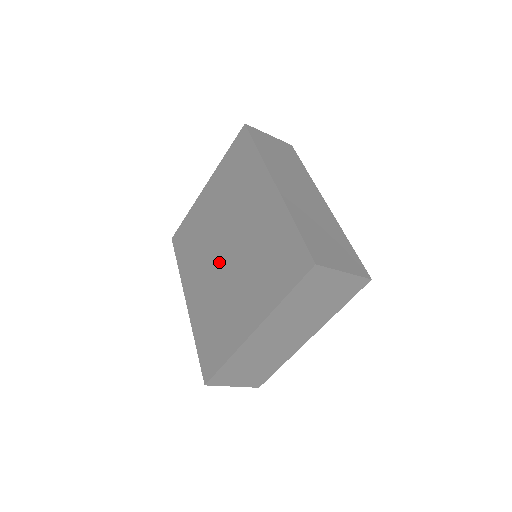
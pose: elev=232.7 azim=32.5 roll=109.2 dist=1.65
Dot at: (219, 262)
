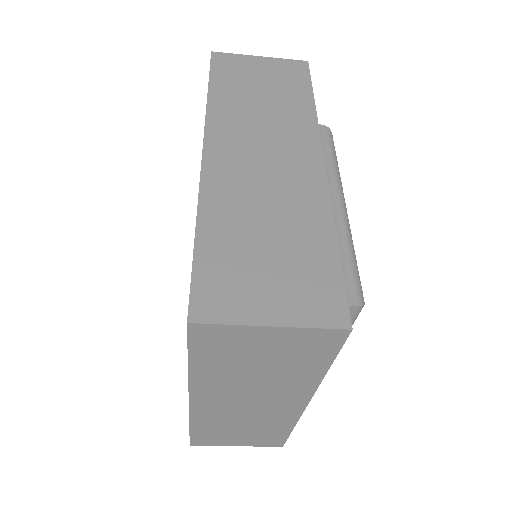
Dot at: occluded
